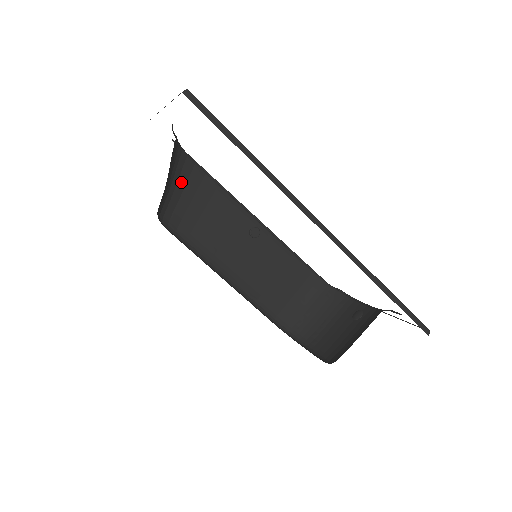
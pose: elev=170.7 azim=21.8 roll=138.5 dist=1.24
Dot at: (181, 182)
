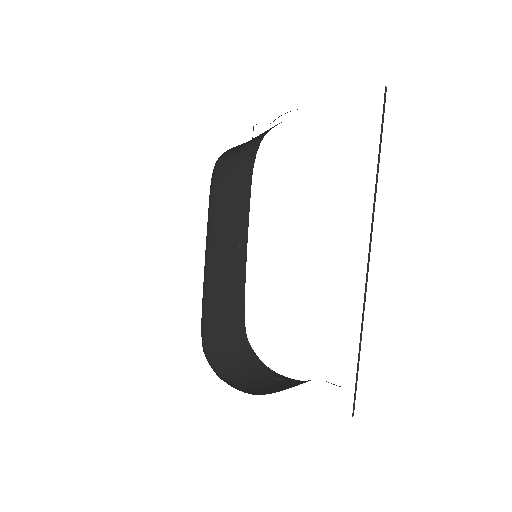
Dot at: (243, 154)
